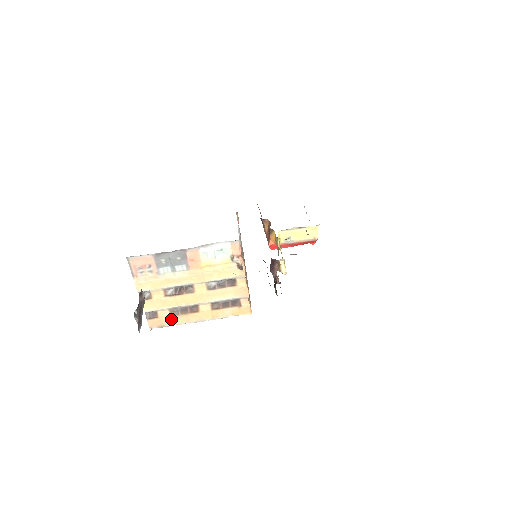
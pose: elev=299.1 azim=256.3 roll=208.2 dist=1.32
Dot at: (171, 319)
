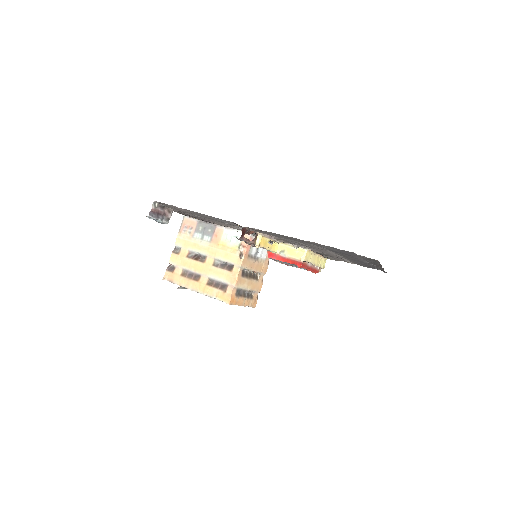
Dot at: (179, 278)
